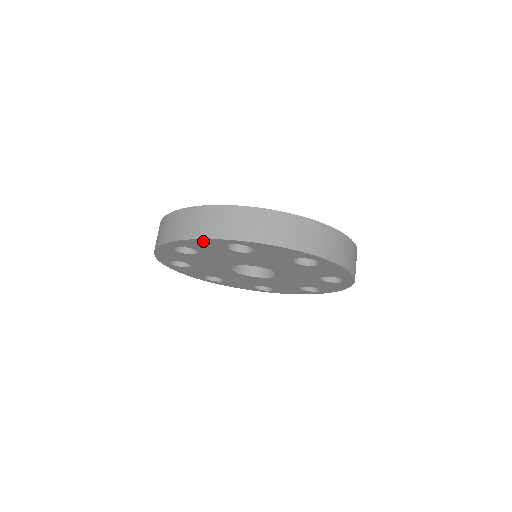
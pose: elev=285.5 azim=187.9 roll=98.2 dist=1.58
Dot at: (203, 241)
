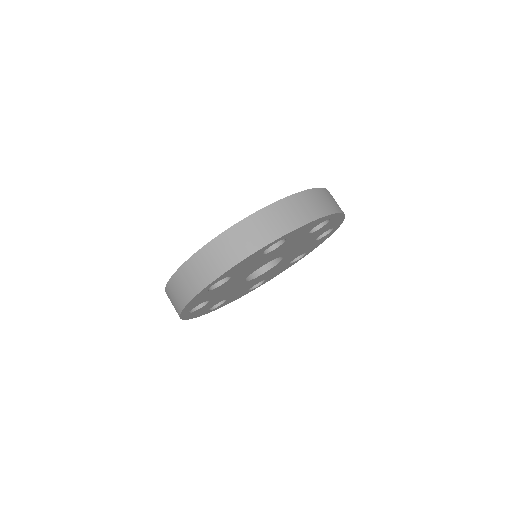
Dot at: (315, 222)
